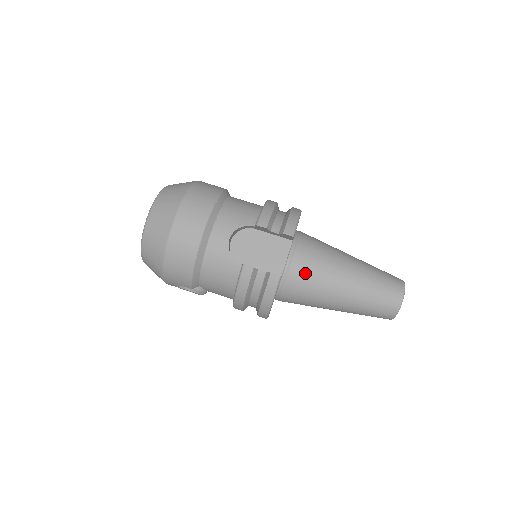
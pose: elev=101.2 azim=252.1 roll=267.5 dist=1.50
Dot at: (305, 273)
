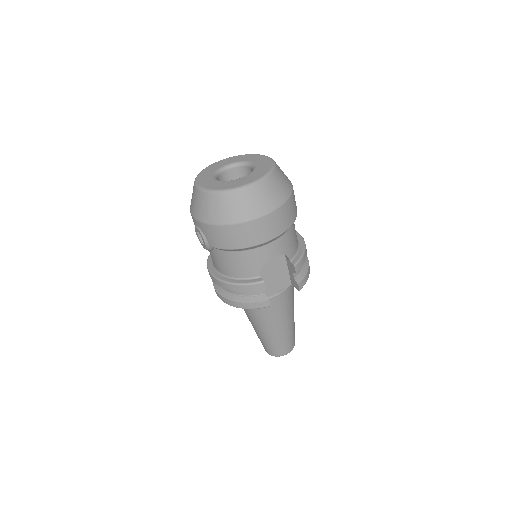
Dot at: (274, 306)
